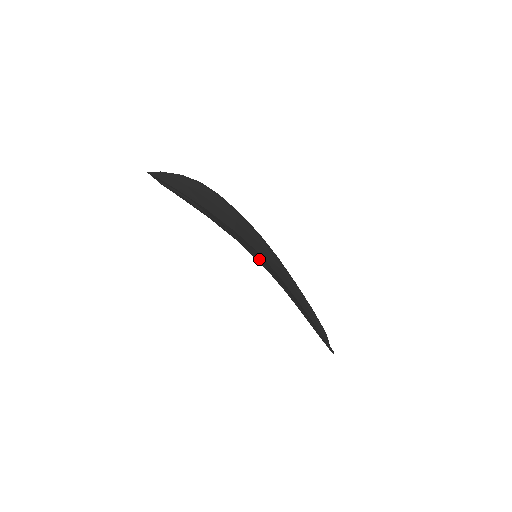
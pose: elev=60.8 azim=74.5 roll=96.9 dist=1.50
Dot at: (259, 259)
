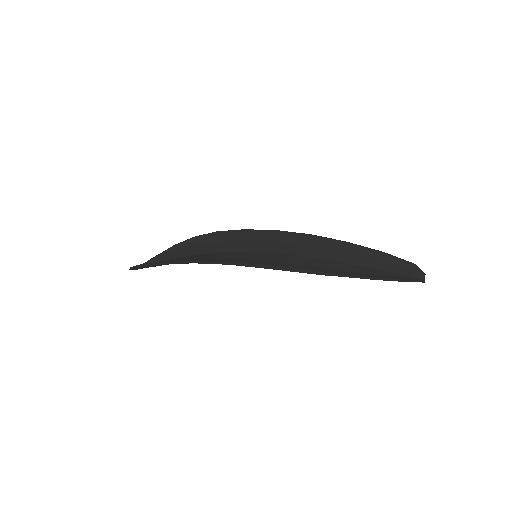
Dot at: (219, 262)
